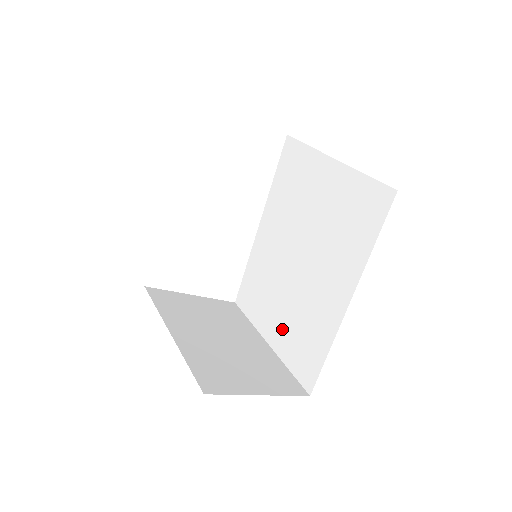
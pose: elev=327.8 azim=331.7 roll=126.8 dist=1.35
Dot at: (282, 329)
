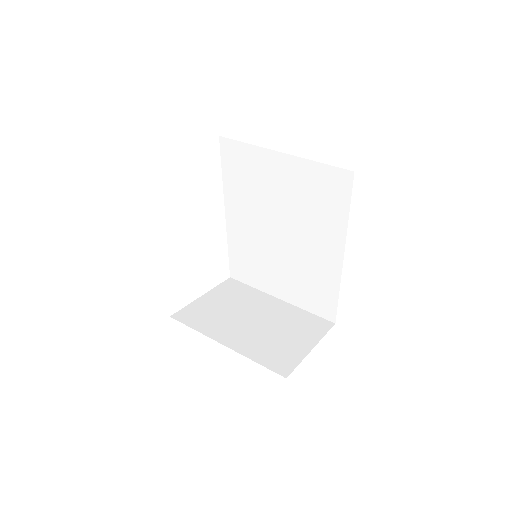
Dot at: (289, 287)
